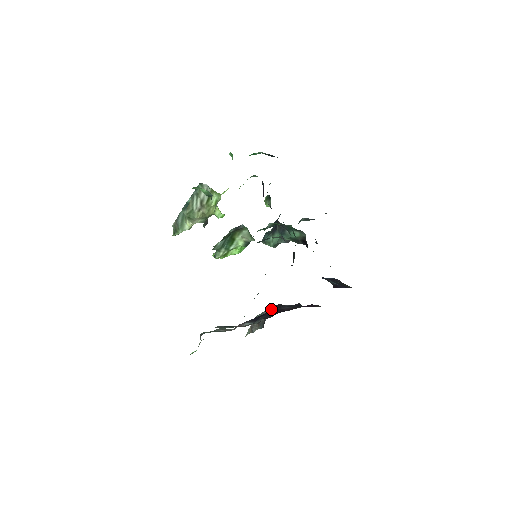
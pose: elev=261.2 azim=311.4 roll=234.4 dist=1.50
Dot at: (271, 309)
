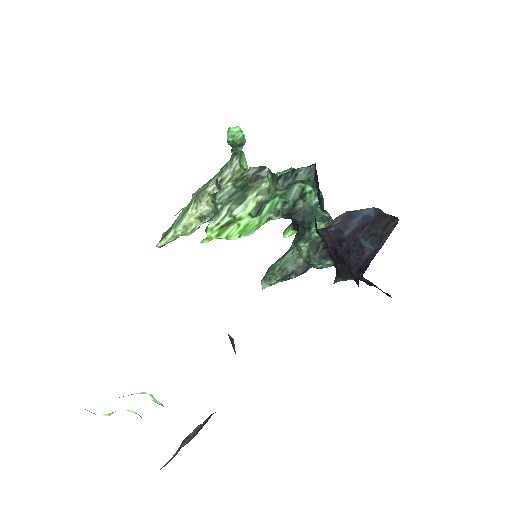
Dot at: occluded
